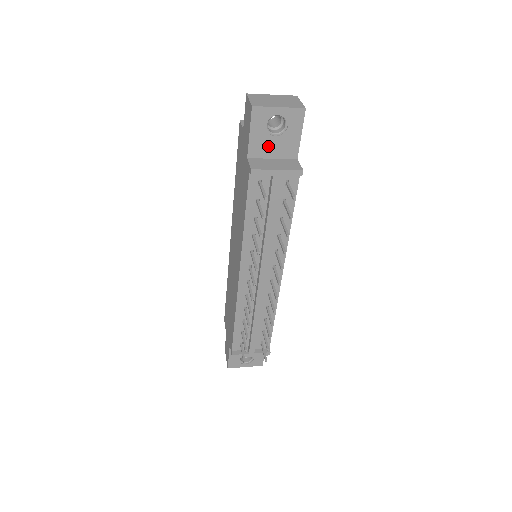
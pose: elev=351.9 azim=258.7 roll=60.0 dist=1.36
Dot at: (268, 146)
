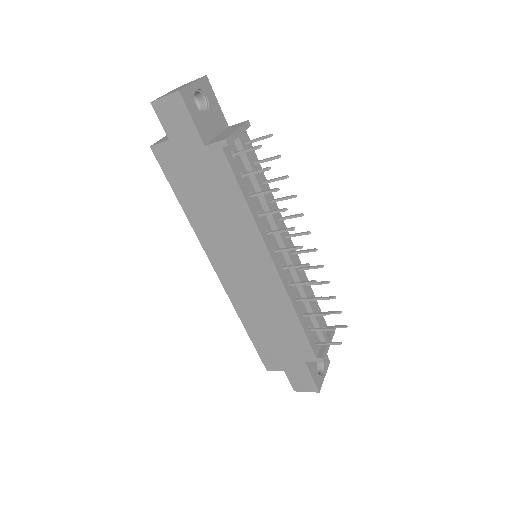
Dot at: (208, 125)
